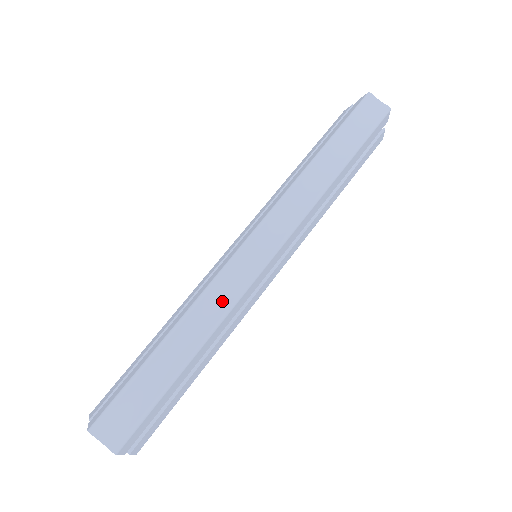
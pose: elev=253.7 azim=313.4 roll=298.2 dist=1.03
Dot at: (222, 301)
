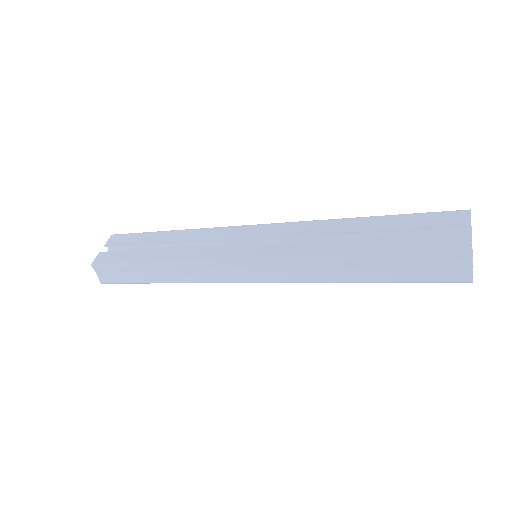
Dot at: (197, 275)
